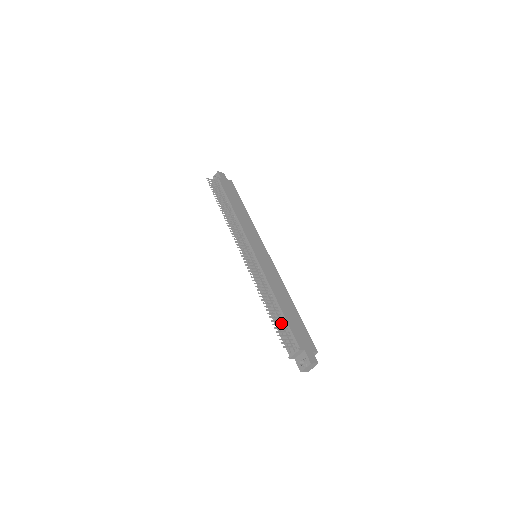
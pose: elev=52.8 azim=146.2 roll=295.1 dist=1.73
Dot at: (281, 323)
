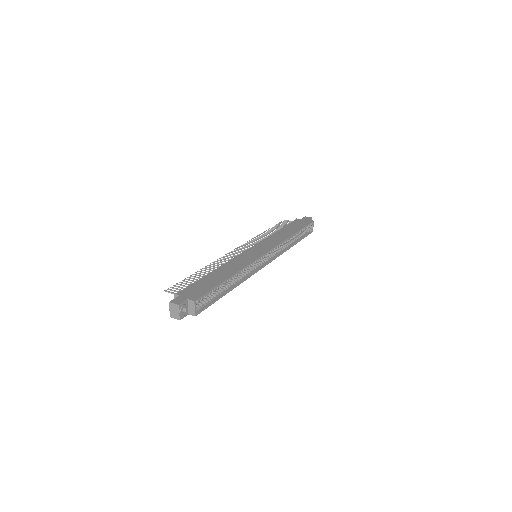
Dot at: occluded
